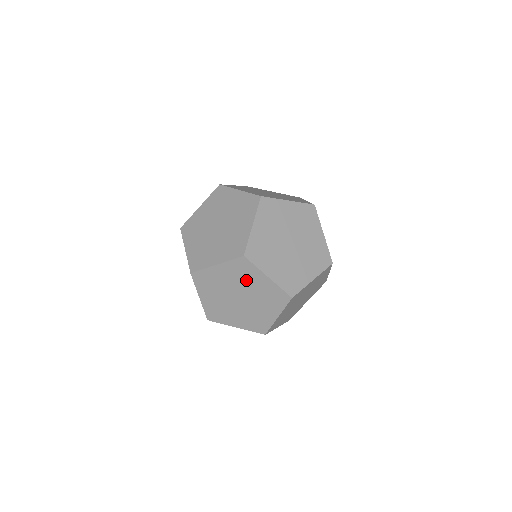
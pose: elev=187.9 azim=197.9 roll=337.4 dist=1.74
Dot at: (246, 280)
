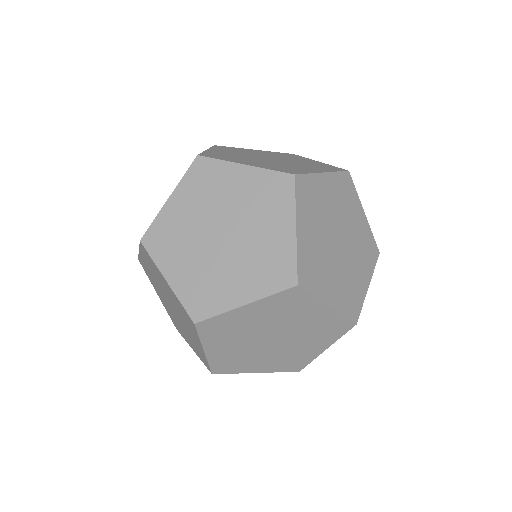
Dot at: (217, 193)
